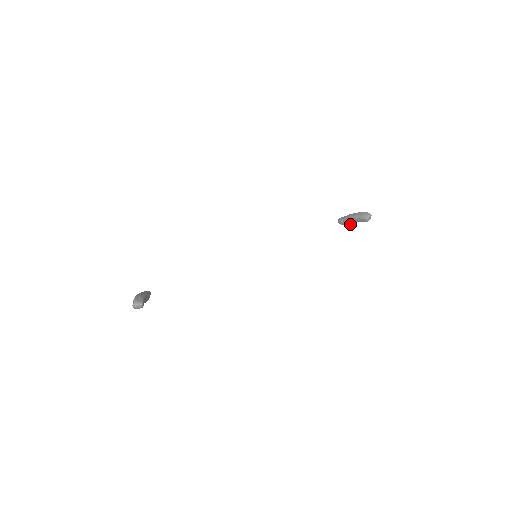
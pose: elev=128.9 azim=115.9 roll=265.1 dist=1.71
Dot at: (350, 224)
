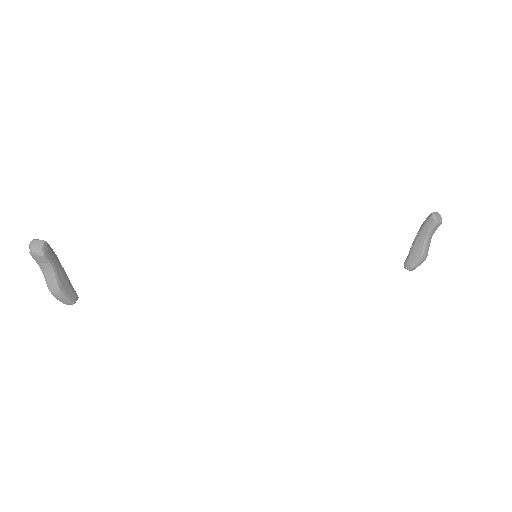
Dot at: (420, 254)
